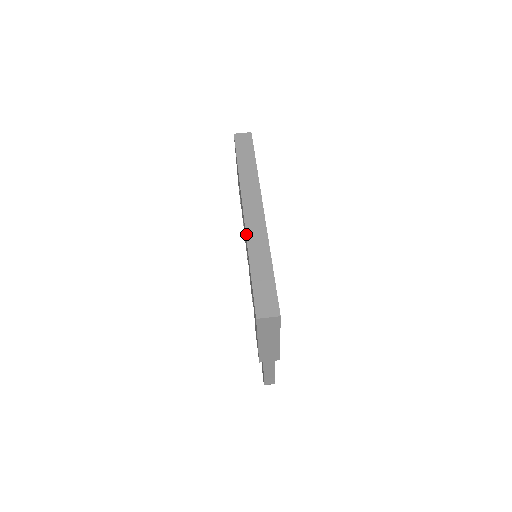
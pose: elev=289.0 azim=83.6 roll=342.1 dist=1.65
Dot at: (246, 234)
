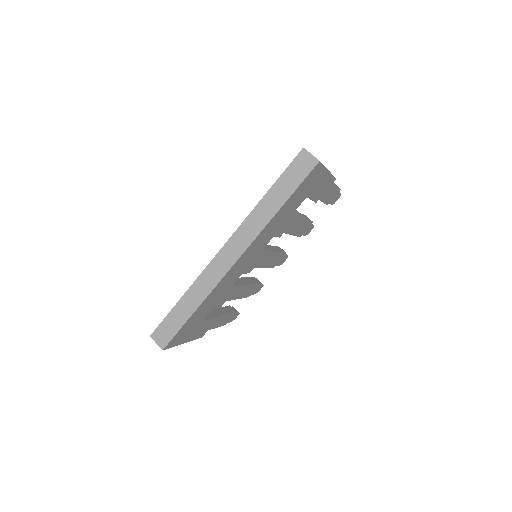
Dot at: (203, 270)
